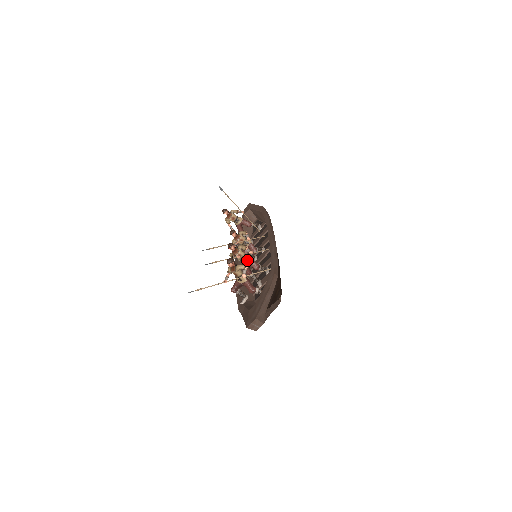
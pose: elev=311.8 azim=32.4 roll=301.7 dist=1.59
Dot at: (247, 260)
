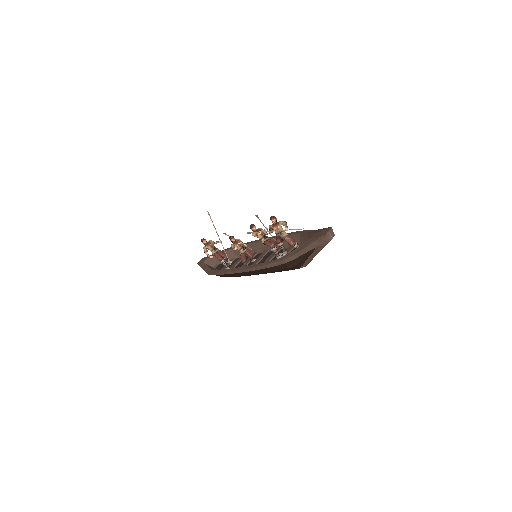
Dot at: (268, 238)
